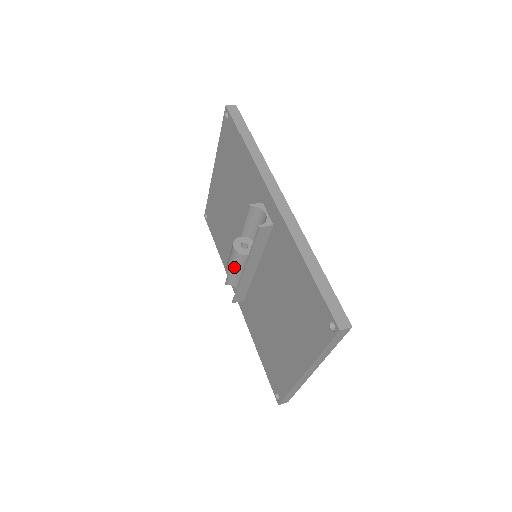
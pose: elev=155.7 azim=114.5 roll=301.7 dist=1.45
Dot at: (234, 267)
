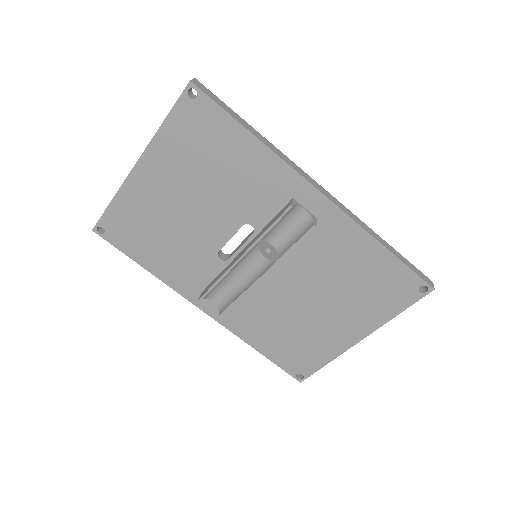
Dot at: (255, 278)
